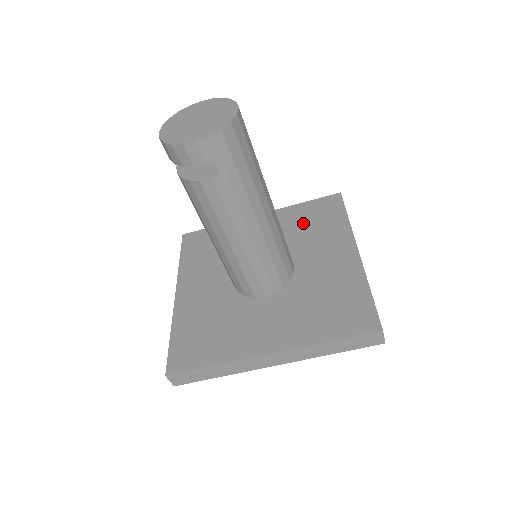
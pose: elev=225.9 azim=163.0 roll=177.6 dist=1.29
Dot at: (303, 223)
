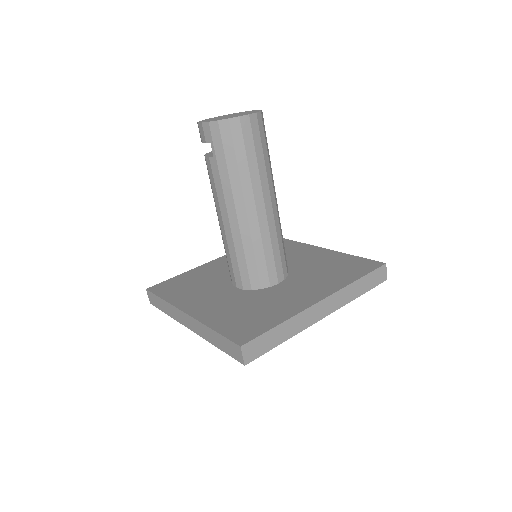
Dot at: (329, 266)
